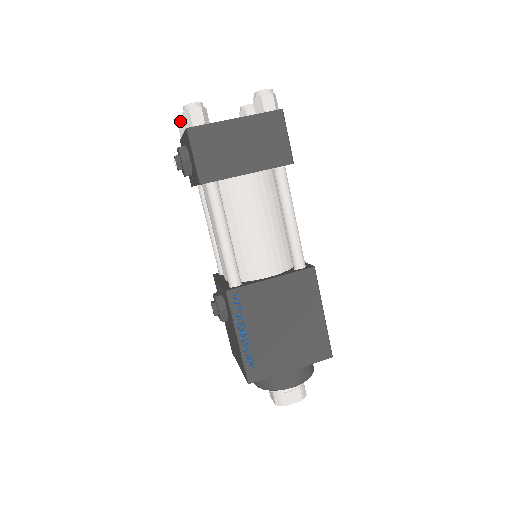
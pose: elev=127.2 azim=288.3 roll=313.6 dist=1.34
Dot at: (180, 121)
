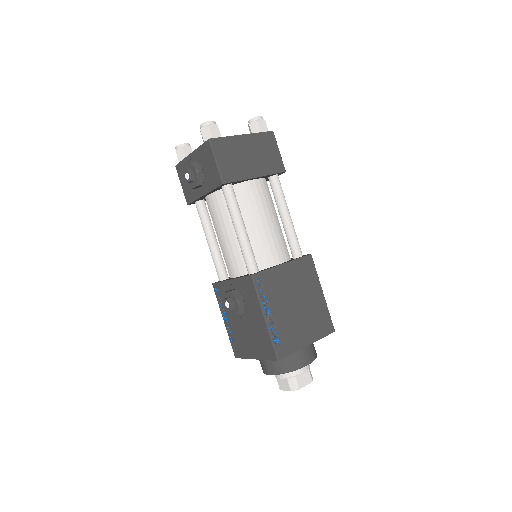
Dot at: (178, 148)
